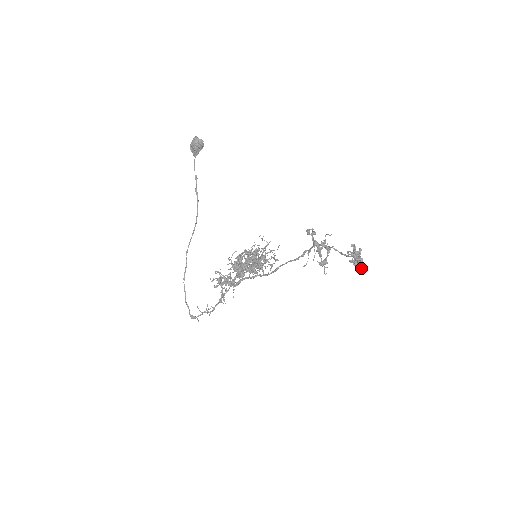
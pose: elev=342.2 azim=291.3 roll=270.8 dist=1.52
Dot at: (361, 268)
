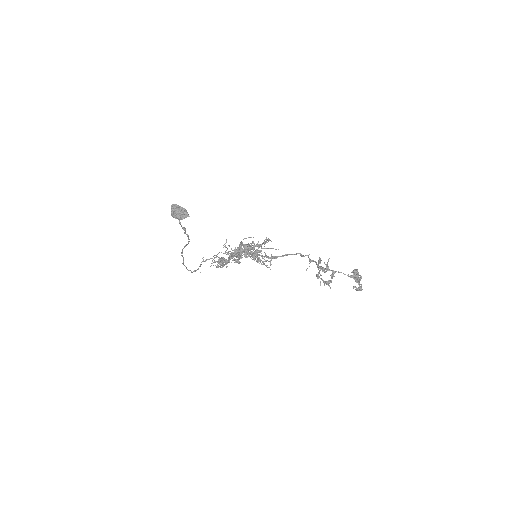
Dot at: occluded
